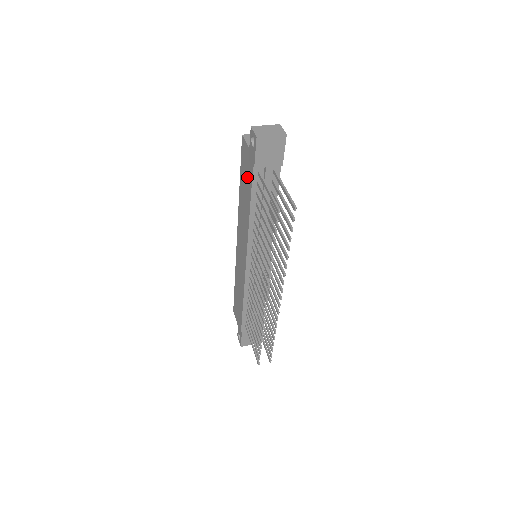
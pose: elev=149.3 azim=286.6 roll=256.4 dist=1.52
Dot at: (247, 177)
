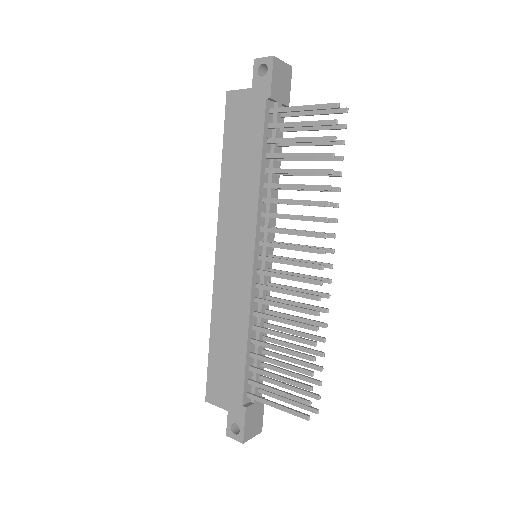
Dot at: (248, 128)
